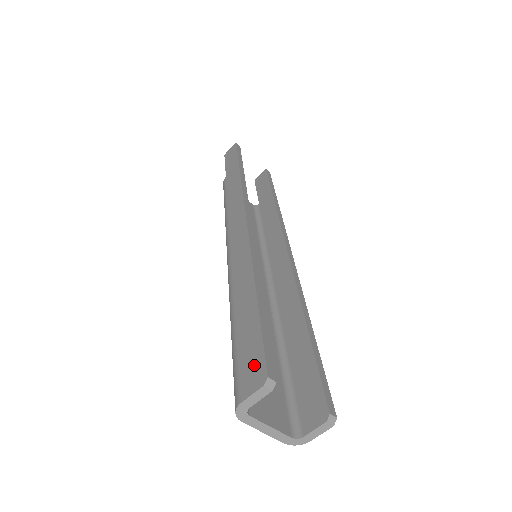
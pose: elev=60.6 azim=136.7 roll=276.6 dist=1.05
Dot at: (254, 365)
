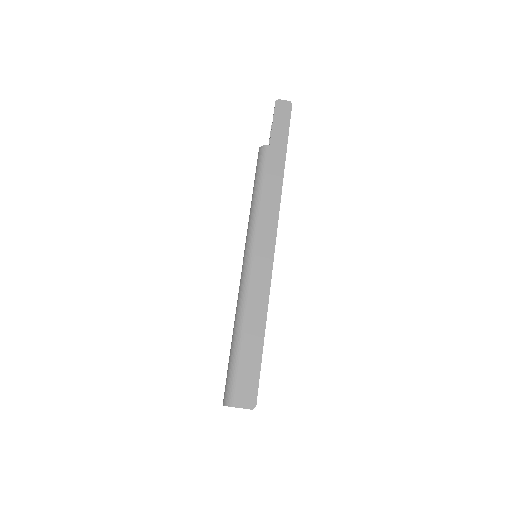
Dot at: (250, 390)
